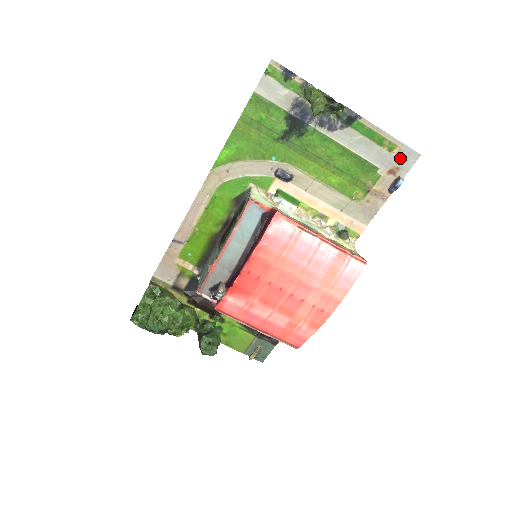
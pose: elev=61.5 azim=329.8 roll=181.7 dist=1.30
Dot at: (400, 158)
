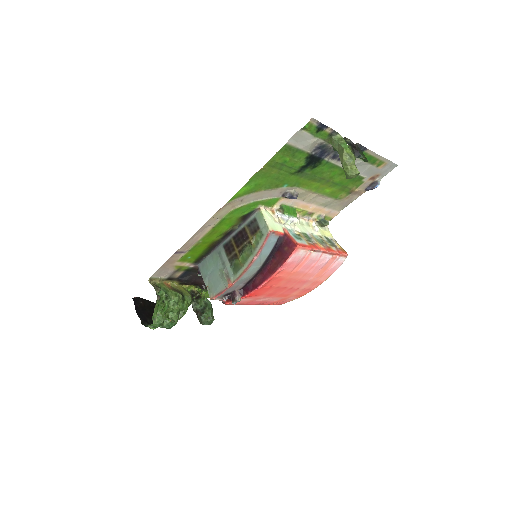
Dot at: (383, 169)
